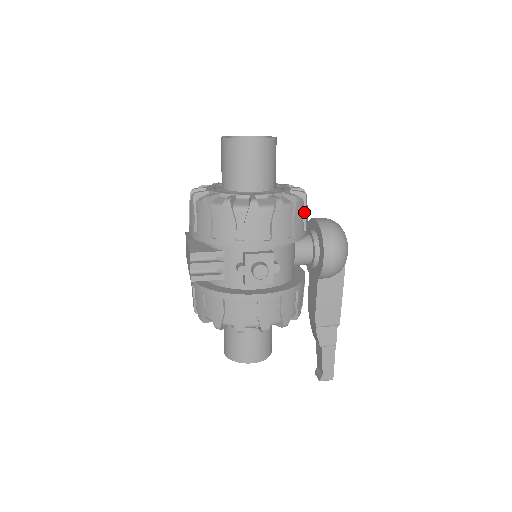
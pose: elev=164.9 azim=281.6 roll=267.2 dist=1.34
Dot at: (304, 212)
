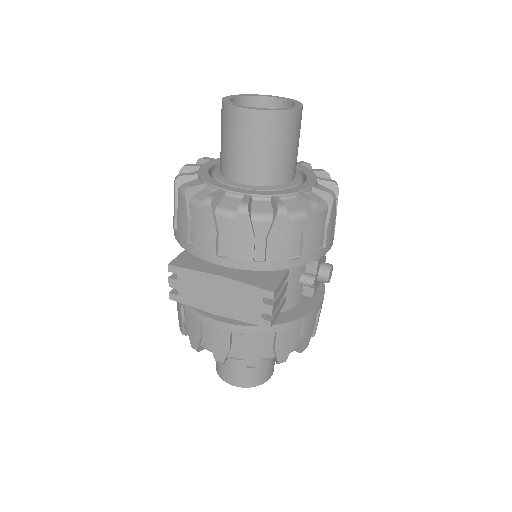
Dot at: occluded
